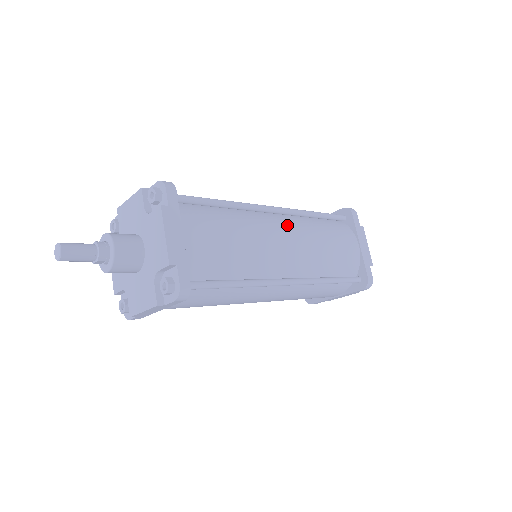
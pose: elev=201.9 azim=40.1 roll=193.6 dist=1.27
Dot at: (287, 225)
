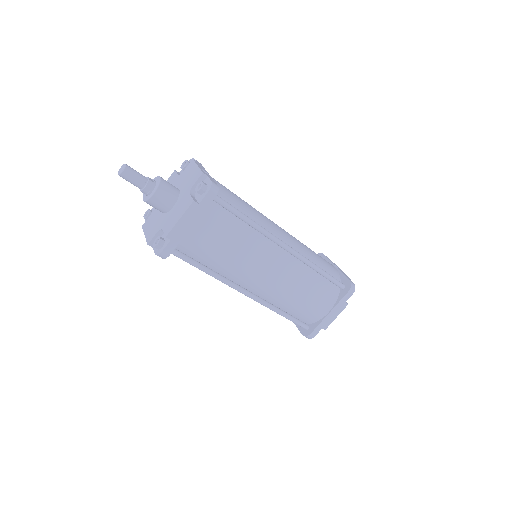
Dot at: (283, 264)
